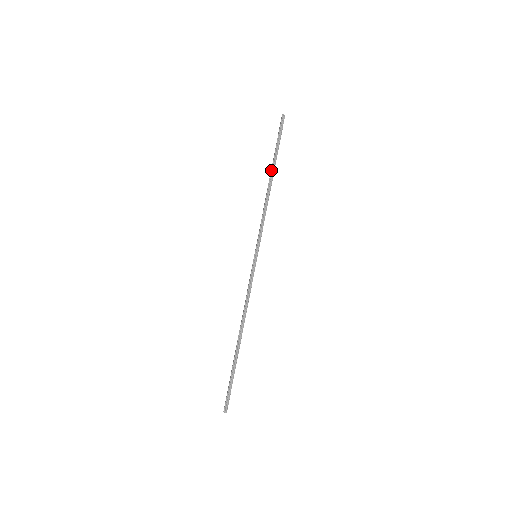
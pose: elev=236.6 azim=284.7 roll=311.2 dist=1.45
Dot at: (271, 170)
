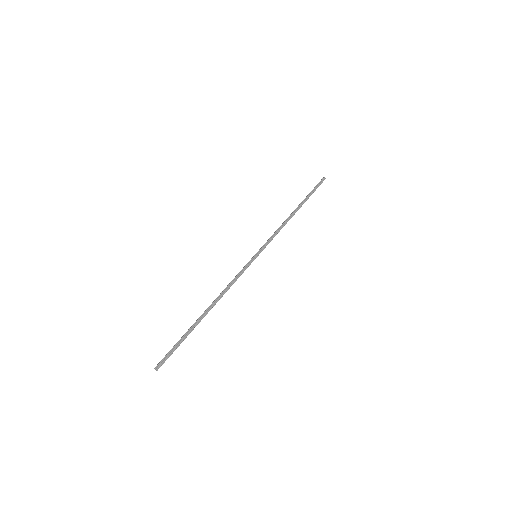
Dot at: (299, 205)
